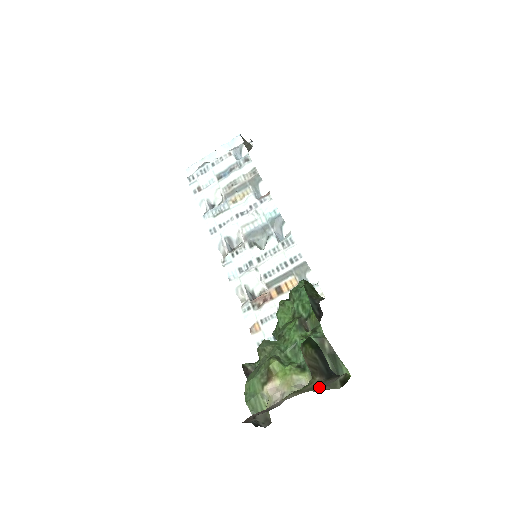
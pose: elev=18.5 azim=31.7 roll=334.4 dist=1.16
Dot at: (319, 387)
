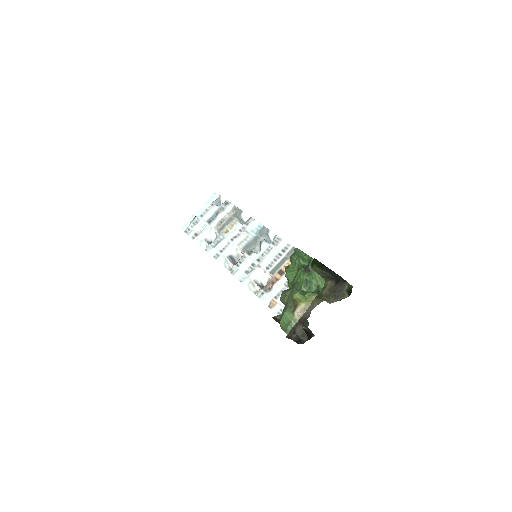
Dot at: (333, 296)
